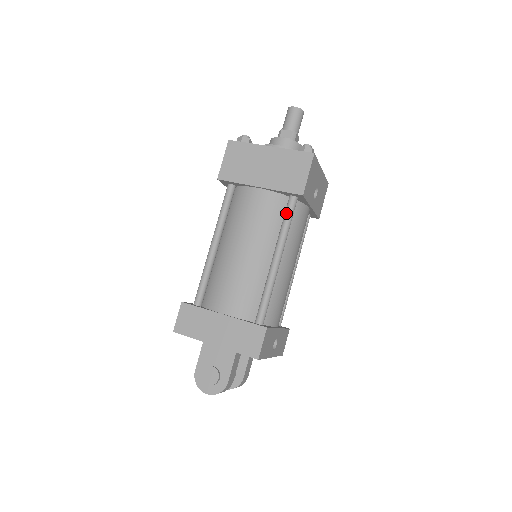
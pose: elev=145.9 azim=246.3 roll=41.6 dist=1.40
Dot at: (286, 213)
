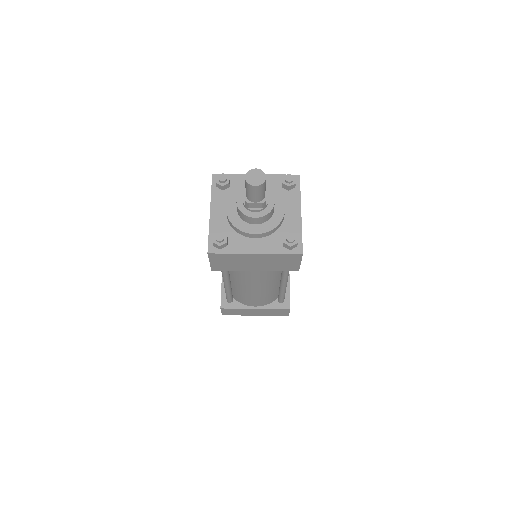
Dot at: (284, 271)
